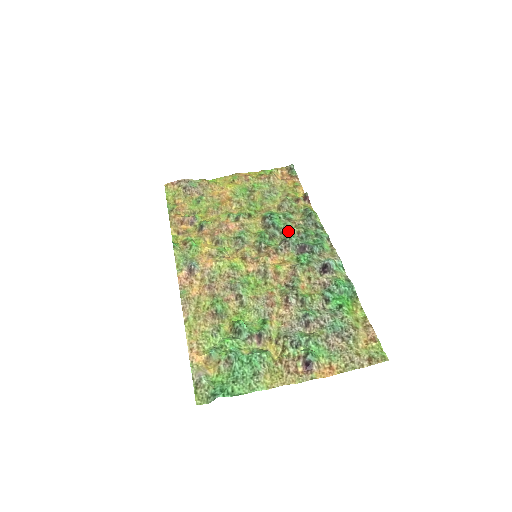
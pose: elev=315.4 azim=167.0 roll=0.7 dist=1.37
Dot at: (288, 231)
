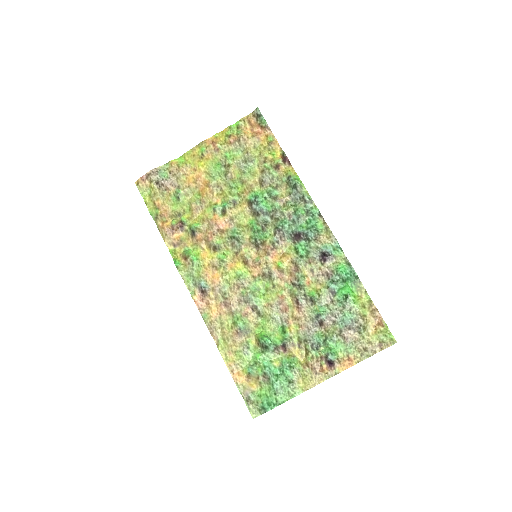
Dot at: (278, 216)
